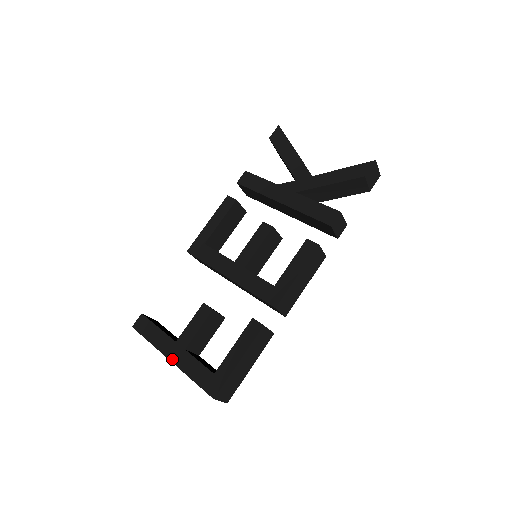
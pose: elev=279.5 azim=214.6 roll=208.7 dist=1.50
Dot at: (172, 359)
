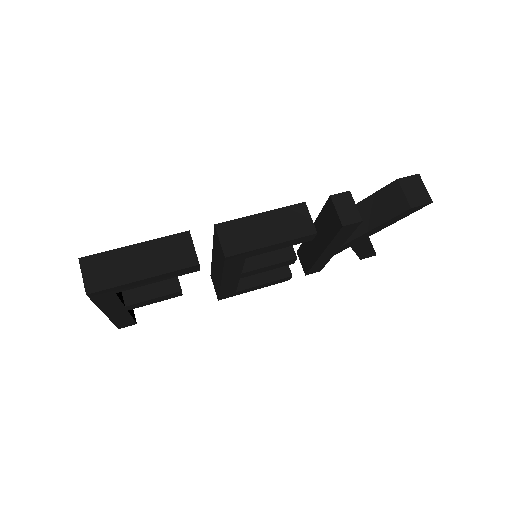
Dot at: occluded
